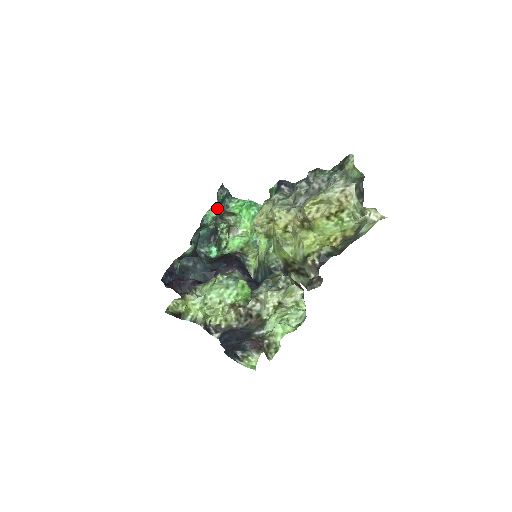
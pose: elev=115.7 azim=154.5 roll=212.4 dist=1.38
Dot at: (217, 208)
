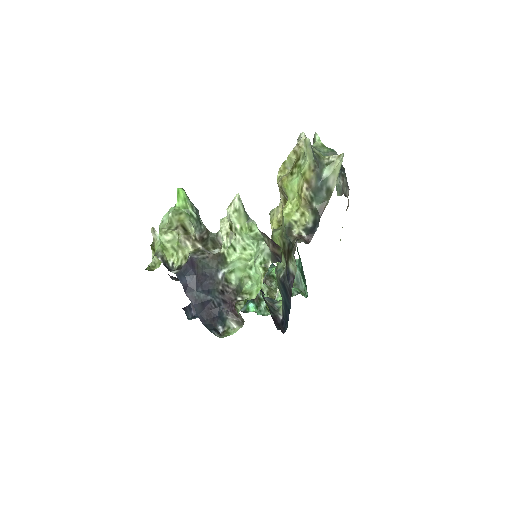
Dot at: occluded
